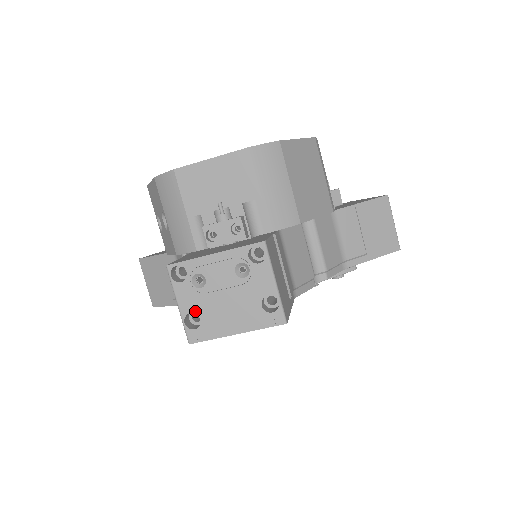
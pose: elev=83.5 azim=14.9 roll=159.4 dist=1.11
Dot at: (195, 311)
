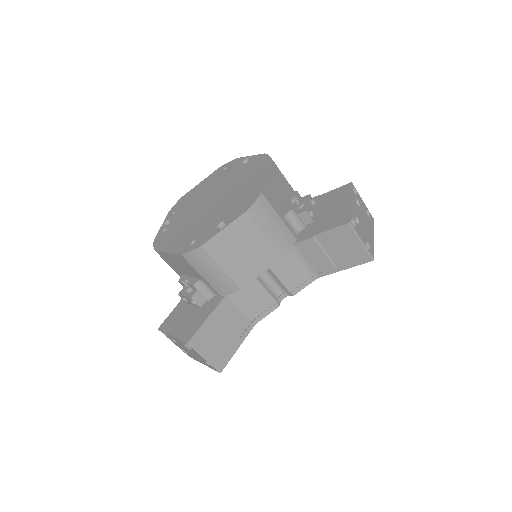
Dot at: occluded
